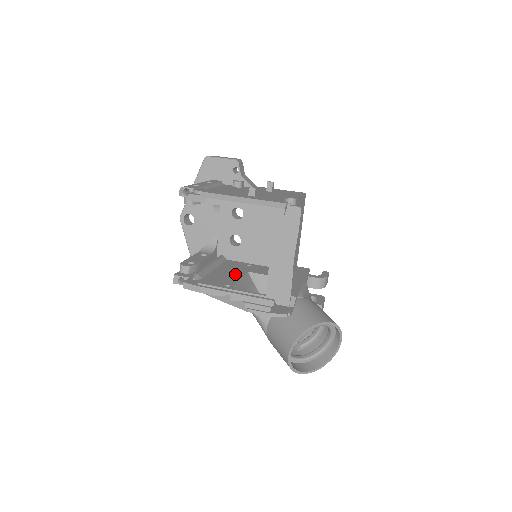
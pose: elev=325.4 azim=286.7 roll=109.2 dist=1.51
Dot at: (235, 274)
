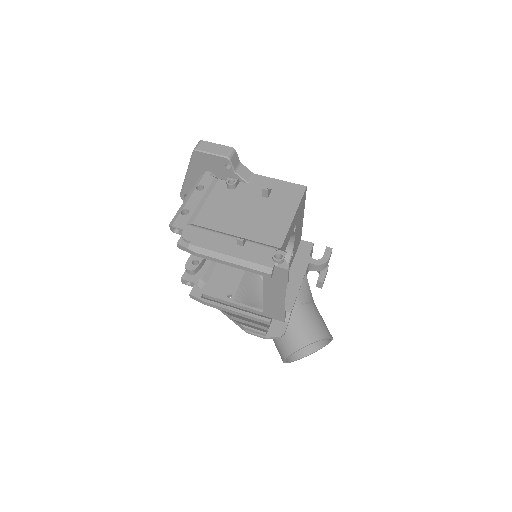
Dot at: occluded
